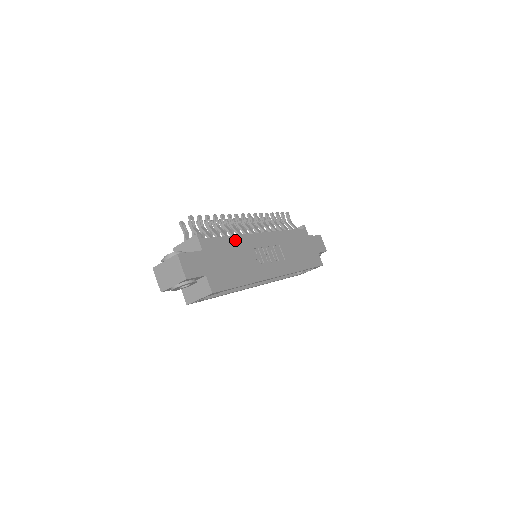
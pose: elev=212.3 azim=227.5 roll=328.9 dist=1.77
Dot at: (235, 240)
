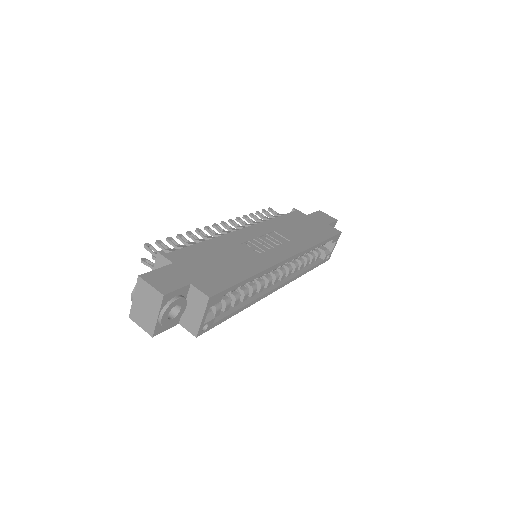
Dot at: (213, 243)
